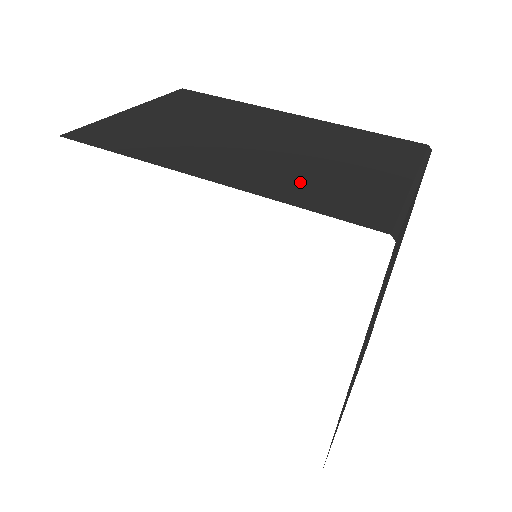
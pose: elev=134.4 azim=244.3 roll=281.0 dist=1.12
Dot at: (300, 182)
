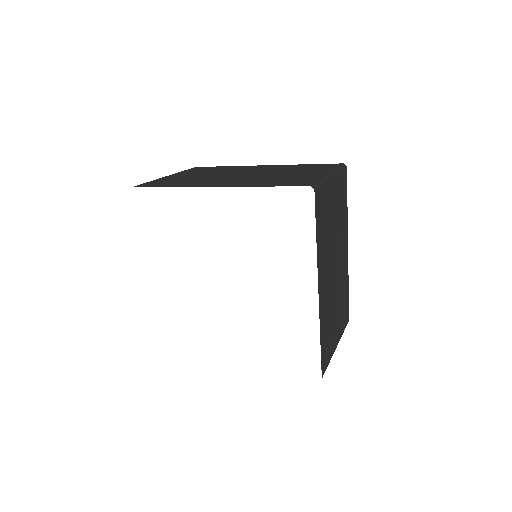
Dot at: (265, 181)
